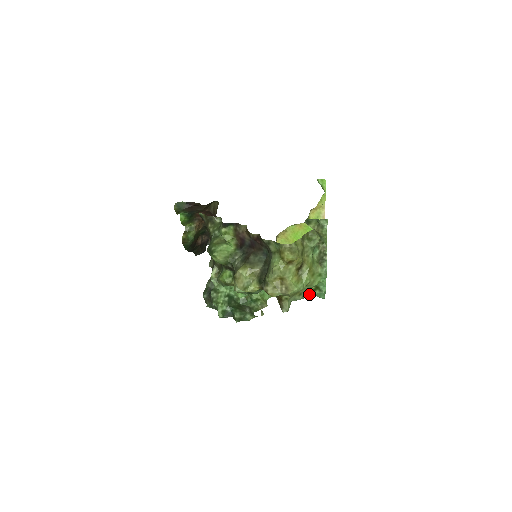
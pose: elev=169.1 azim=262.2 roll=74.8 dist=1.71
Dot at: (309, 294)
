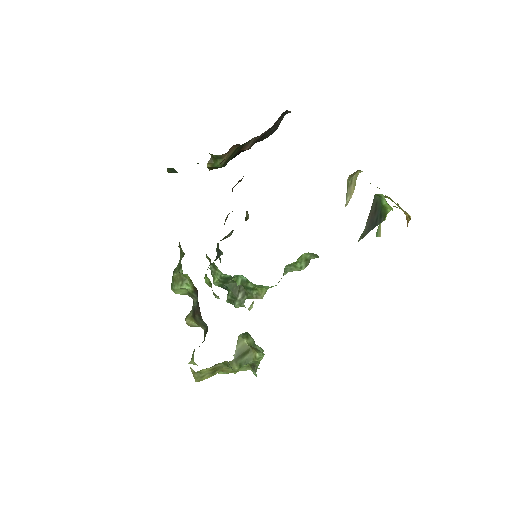
Dot at: occluded
